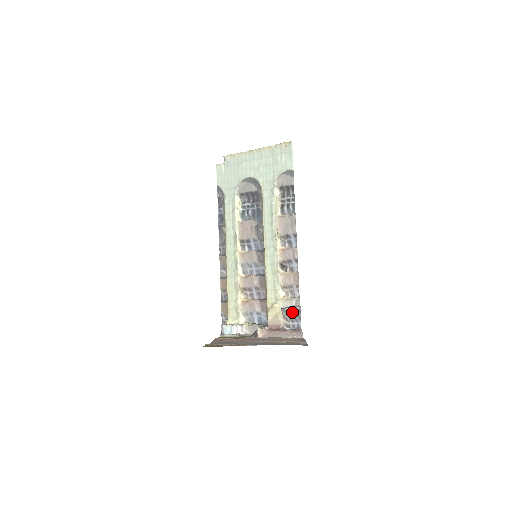
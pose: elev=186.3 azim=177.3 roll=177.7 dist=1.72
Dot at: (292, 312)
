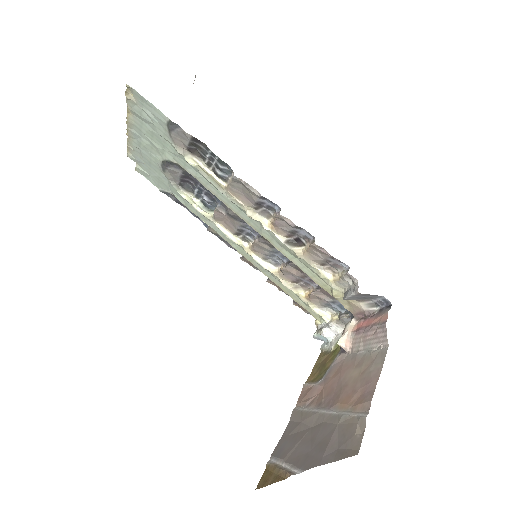
Dot at: (357, 297)
